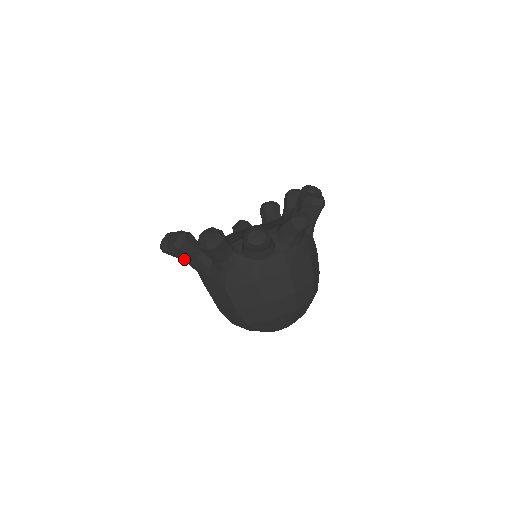
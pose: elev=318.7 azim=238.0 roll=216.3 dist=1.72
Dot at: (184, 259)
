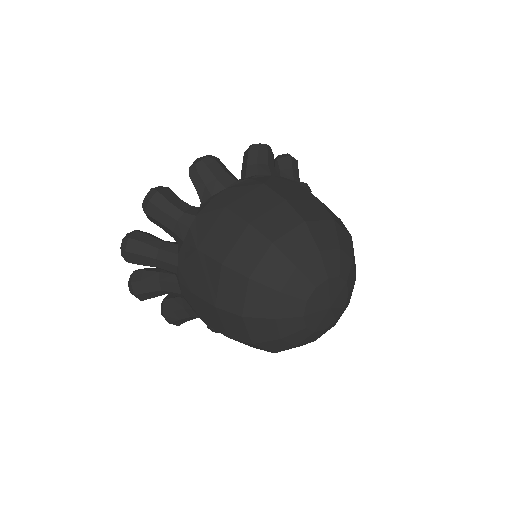
Dot at: (159, 285)
